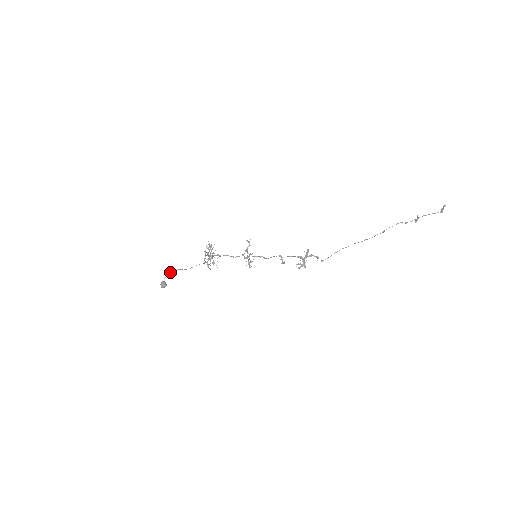
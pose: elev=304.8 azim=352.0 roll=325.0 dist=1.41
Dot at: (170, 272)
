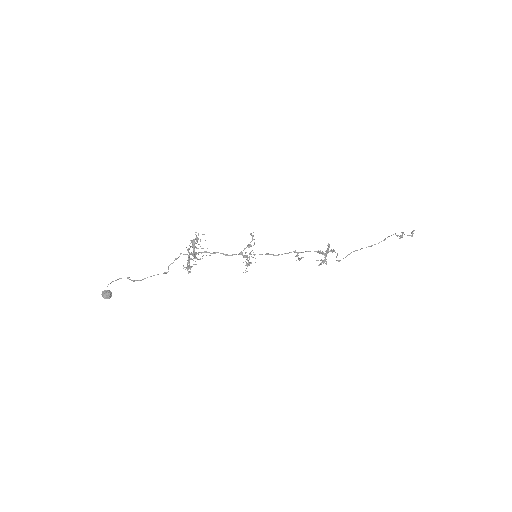
Dot at: occluded
